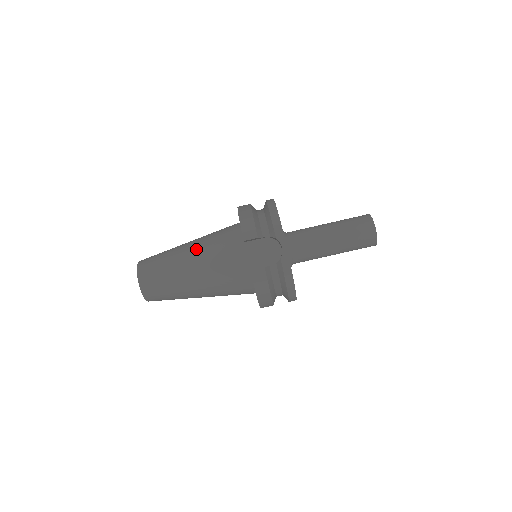
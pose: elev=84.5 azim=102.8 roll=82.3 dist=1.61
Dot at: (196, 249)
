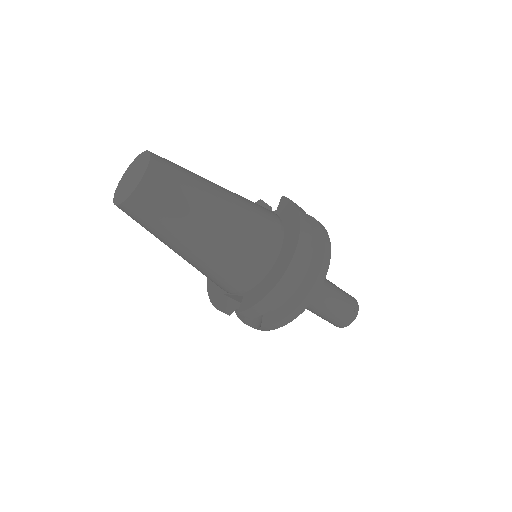
Dot at: (205, 253)
